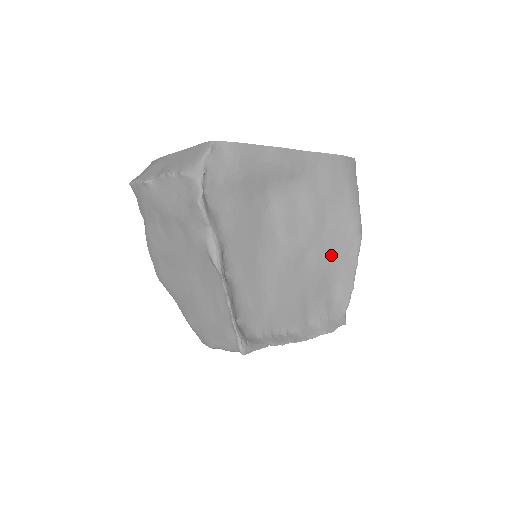
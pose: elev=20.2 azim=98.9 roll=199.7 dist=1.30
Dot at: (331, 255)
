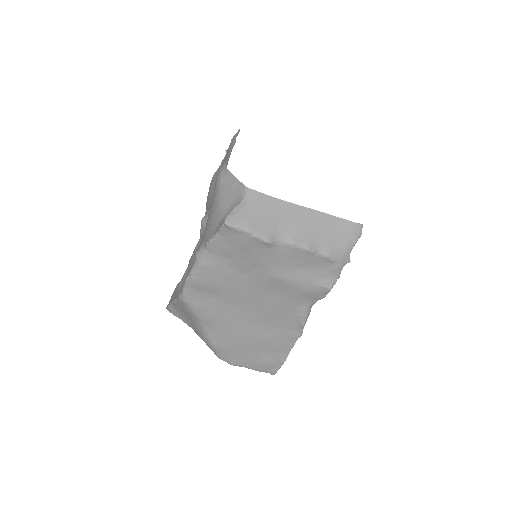
Dot at: occluded
